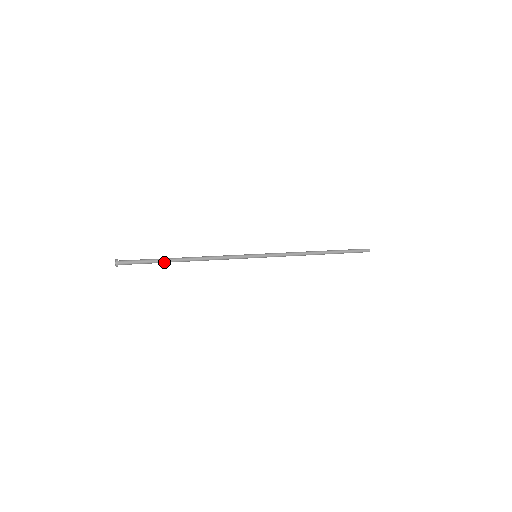
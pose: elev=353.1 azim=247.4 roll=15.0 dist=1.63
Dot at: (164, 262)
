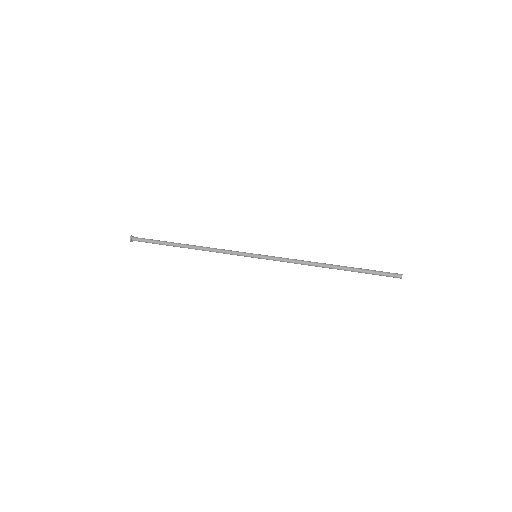
Dot at: (169, 245)
